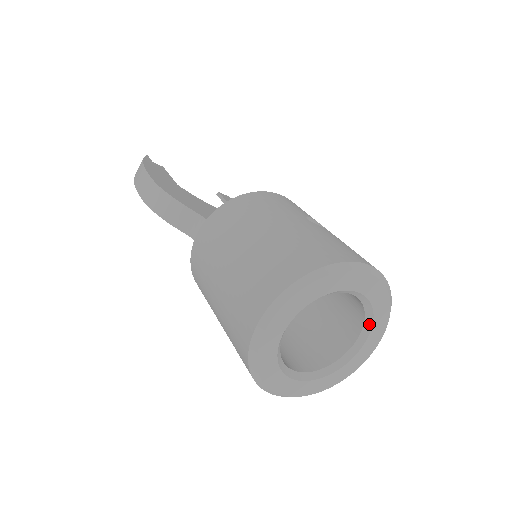
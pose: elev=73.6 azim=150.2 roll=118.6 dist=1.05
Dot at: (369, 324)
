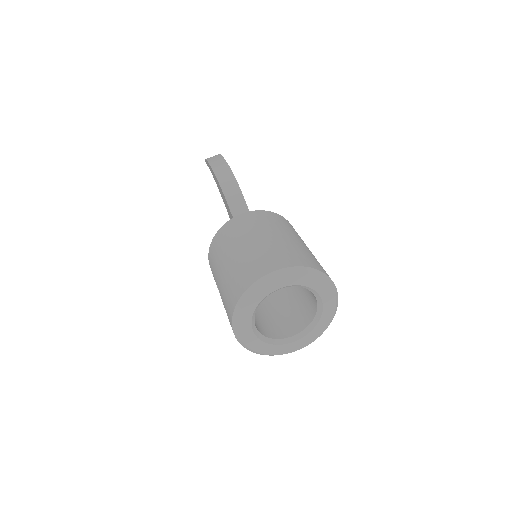
Dot at: (309, 329)
